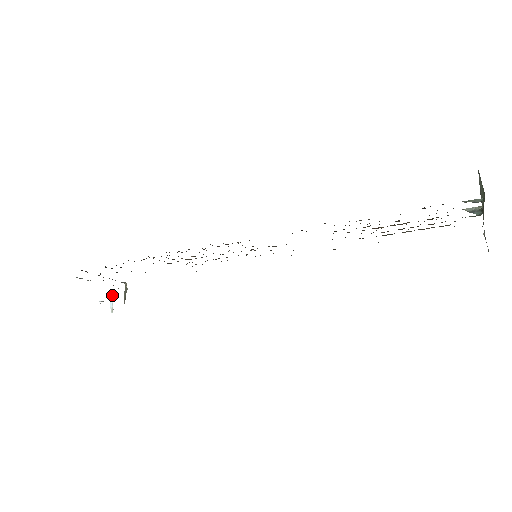
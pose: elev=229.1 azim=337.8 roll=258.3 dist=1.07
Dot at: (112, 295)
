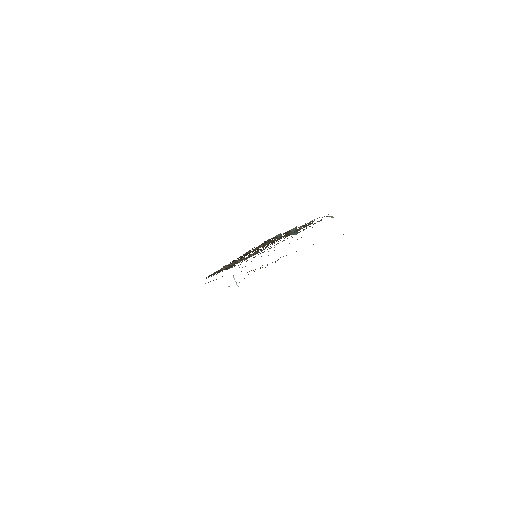
Dot at: (234, 278)
